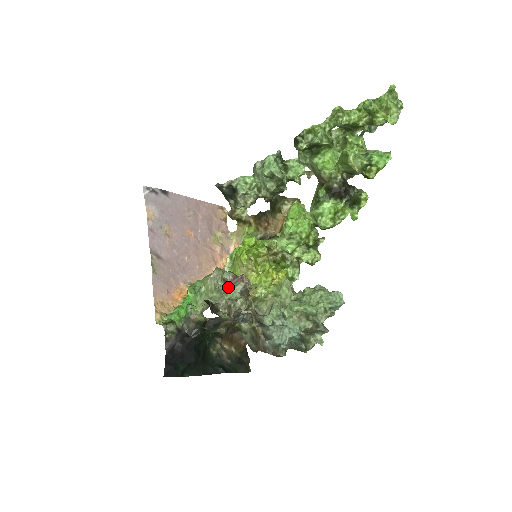
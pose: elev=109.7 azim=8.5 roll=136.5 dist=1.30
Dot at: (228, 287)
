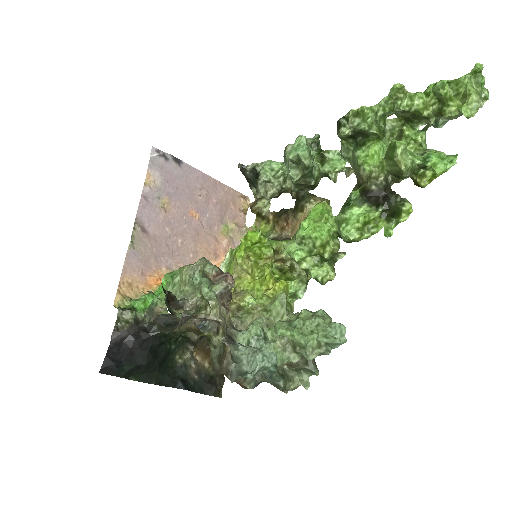
Dot at: (204, 283)
